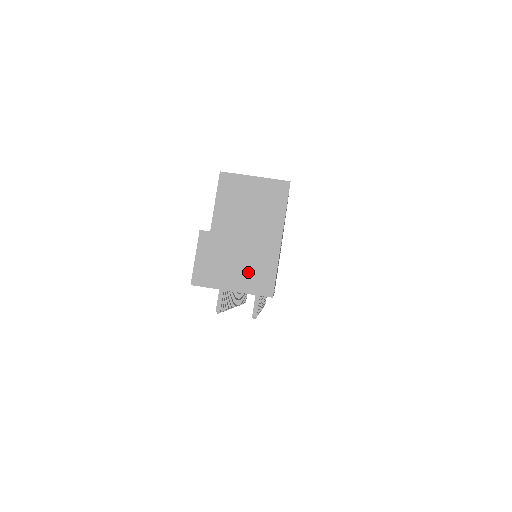
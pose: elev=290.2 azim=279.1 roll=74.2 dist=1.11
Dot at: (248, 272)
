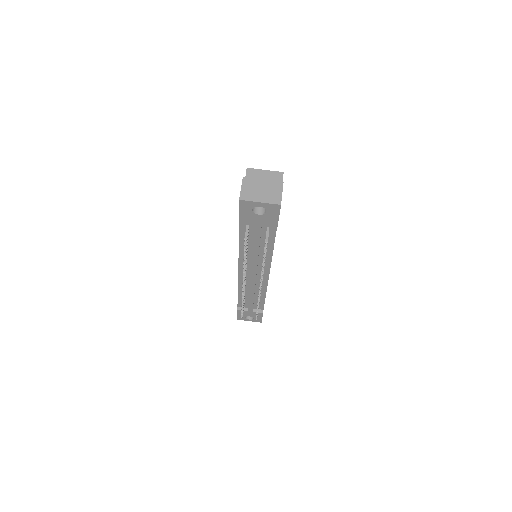
Dot at: (268, 194)
